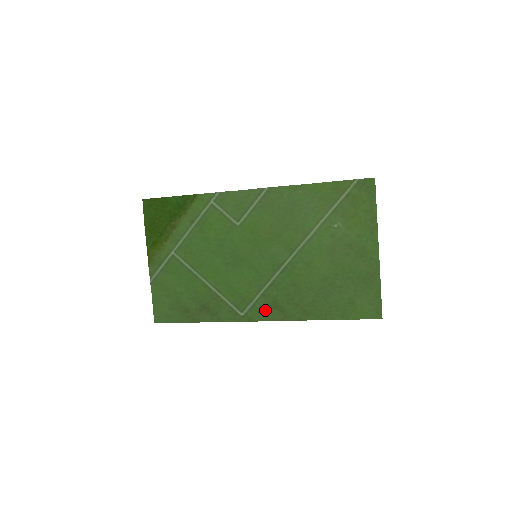
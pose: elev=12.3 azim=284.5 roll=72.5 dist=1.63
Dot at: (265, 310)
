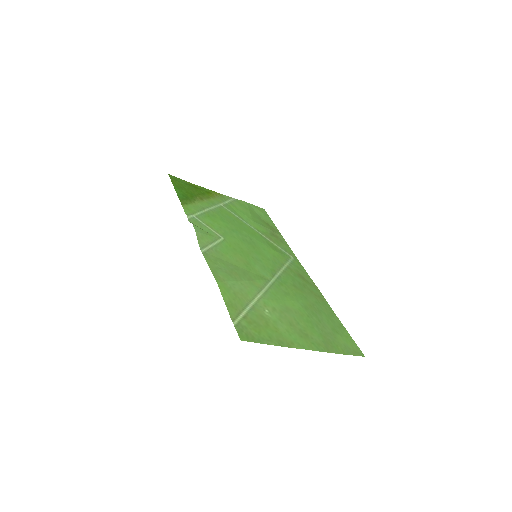
Dot at: (300, 271)
